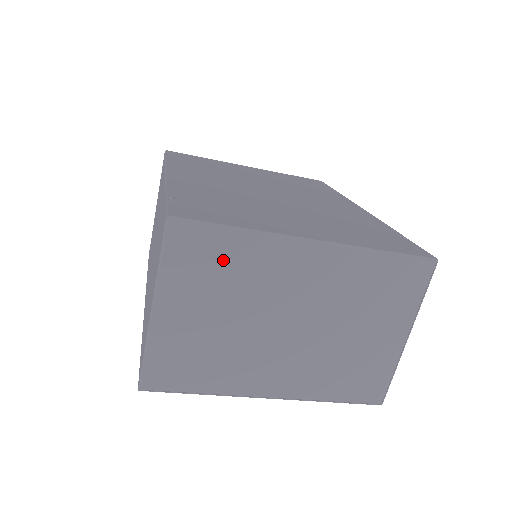
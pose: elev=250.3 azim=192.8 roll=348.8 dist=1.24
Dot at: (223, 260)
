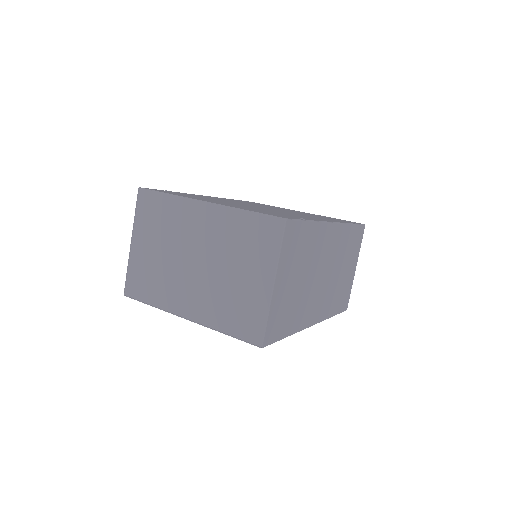
Dot at: (161, 214)
